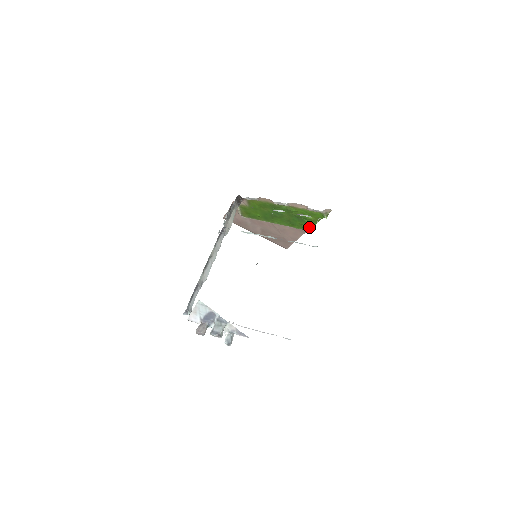
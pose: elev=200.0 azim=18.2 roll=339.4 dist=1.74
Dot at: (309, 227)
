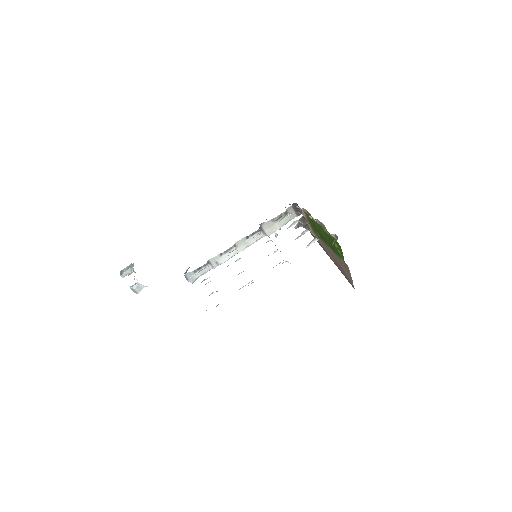
Dot at: (343, 259)
